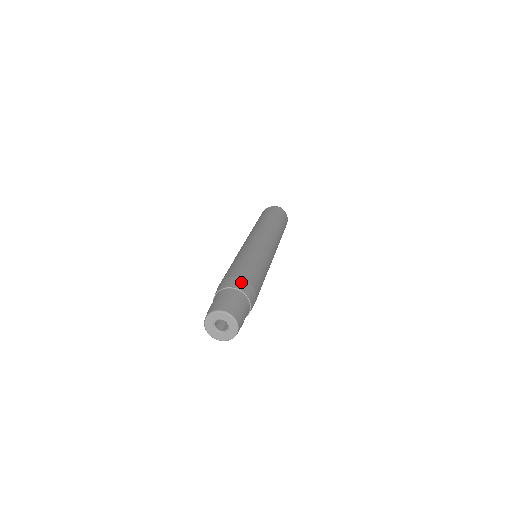
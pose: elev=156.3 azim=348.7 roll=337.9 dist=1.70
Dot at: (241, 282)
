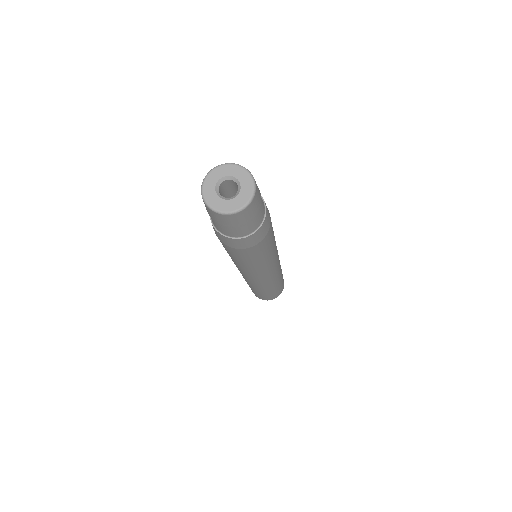
Dot at: occluded
